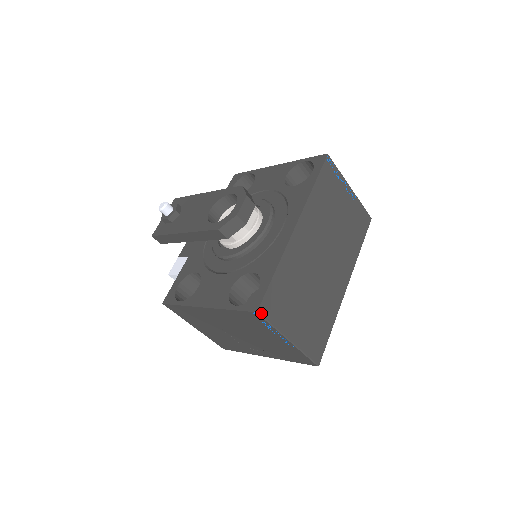
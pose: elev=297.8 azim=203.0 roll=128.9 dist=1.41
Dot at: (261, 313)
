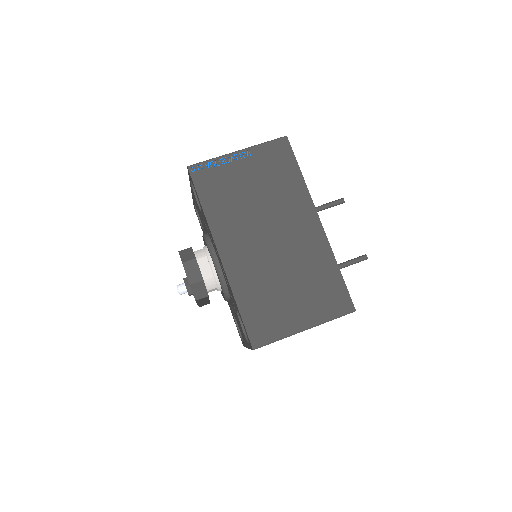
Dot at: (257, 346)
